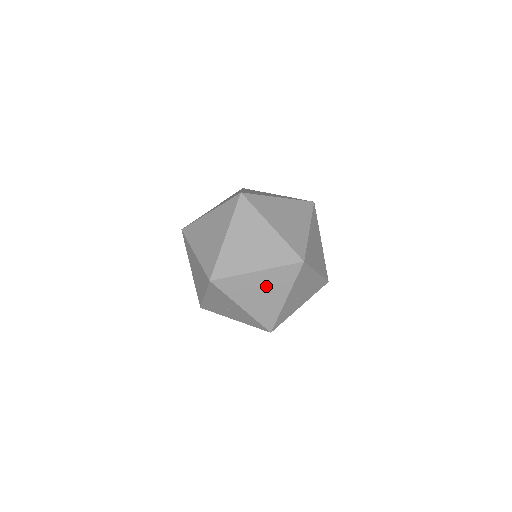
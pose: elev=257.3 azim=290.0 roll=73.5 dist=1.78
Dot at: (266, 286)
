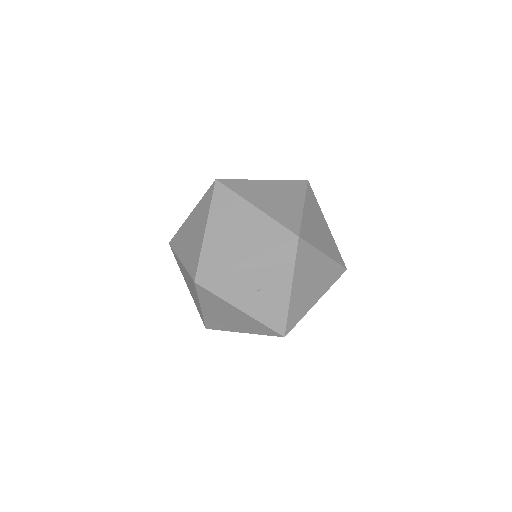
Dot at: (318, 276)
